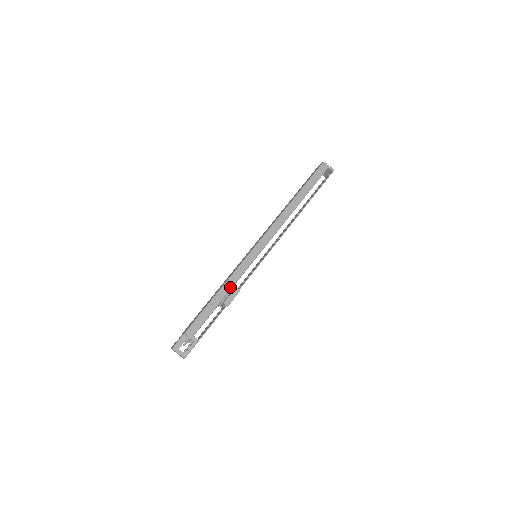
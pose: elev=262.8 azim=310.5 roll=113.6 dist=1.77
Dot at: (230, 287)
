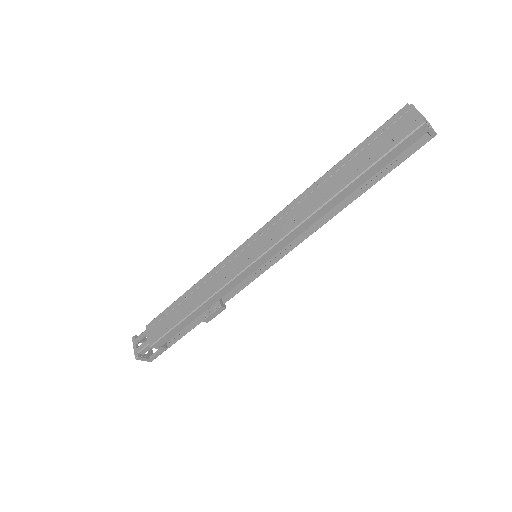
Dot at: (212, 303)
